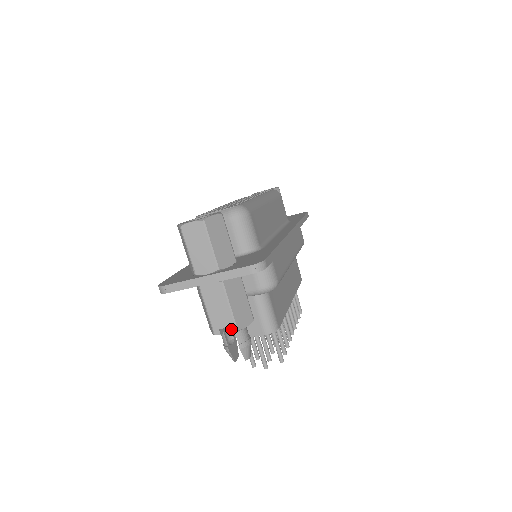
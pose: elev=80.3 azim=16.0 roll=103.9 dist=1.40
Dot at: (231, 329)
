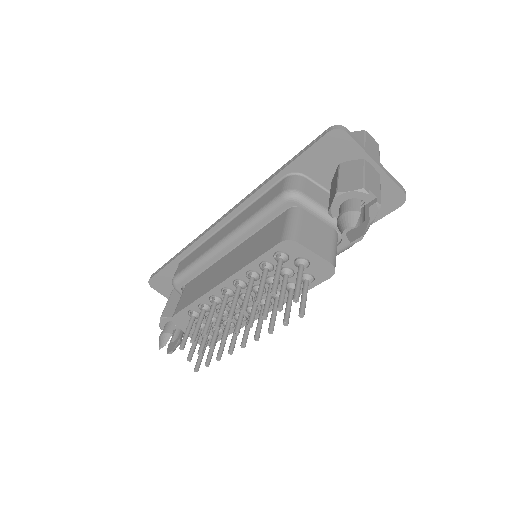
Dot at: (378, 200)
